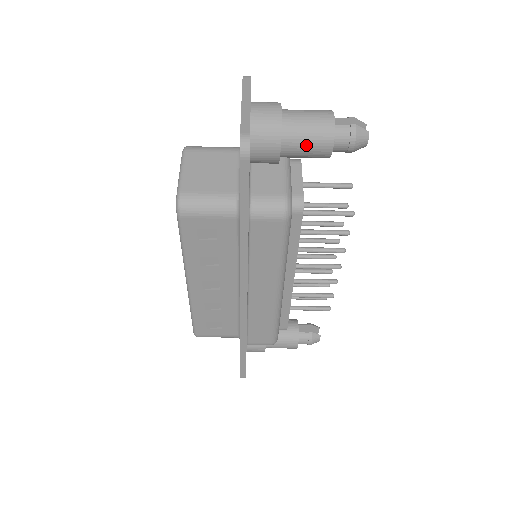
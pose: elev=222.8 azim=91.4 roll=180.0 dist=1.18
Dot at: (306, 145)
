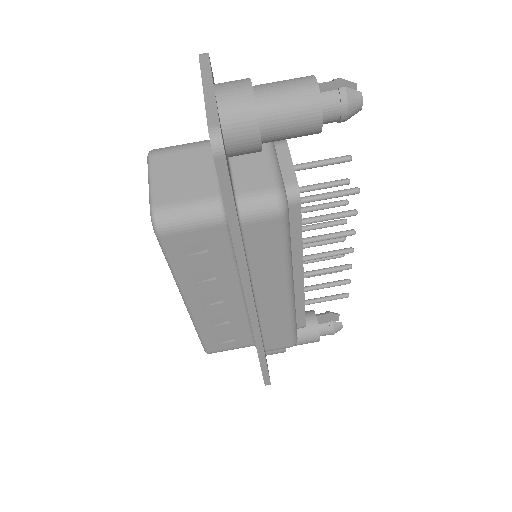
Dot at: (290, 124)
